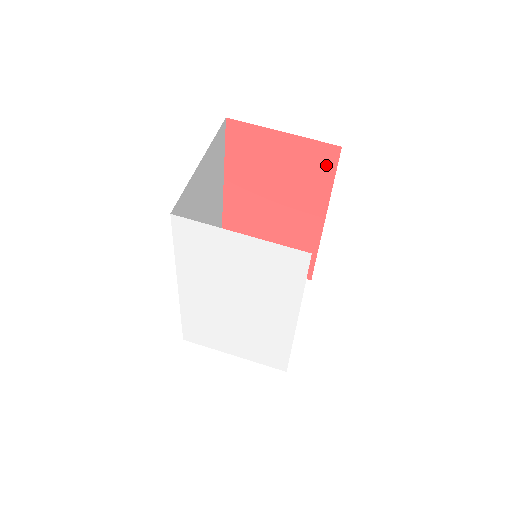
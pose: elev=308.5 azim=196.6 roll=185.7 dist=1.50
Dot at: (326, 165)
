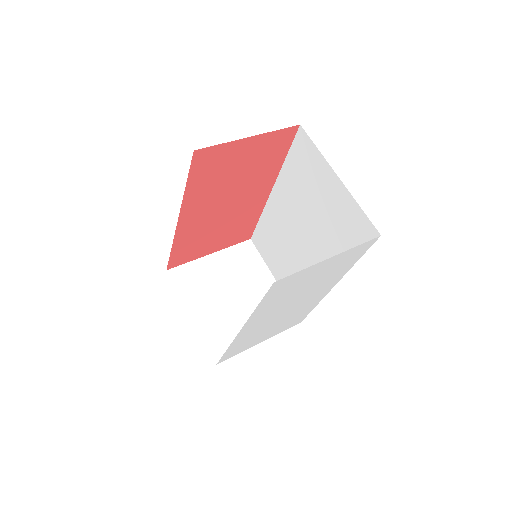
Dot at: (283, 145)
